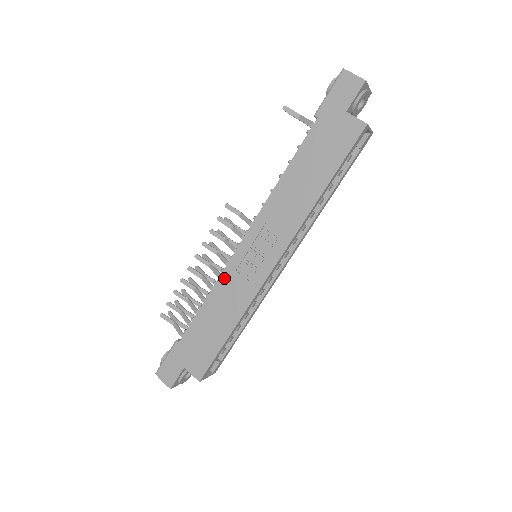
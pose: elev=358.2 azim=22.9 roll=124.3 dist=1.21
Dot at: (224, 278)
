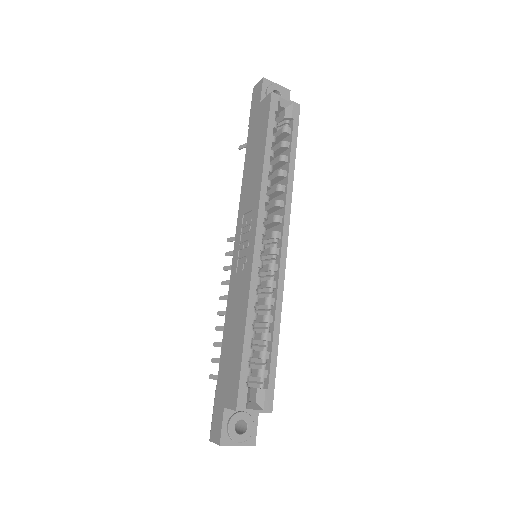
Dot at: (231, 288)
